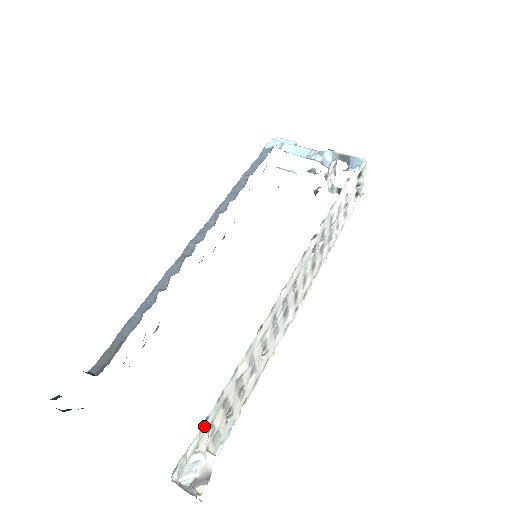
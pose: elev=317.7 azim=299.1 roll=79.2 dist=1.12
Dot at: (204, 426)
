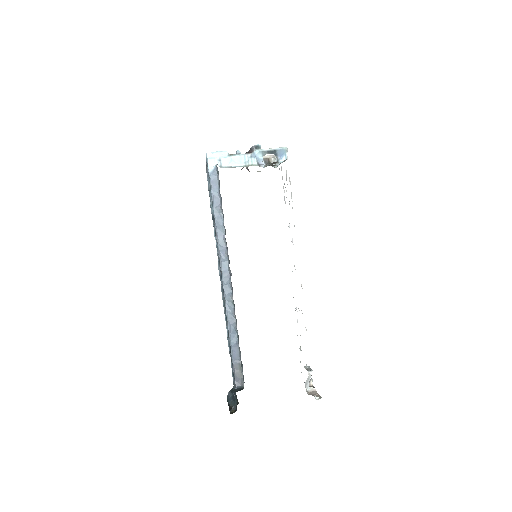
Dot at: occluded
